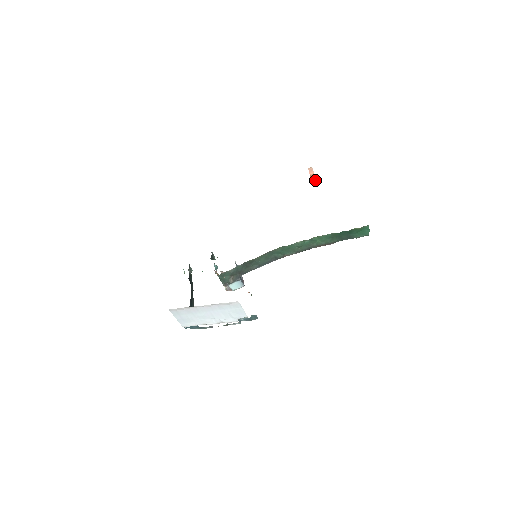
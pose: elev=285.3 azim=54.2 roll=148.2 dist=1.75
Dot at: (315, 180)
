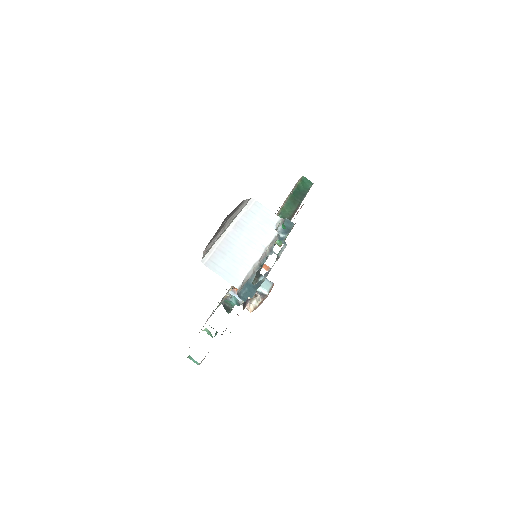
Dot at: (264, 264)
